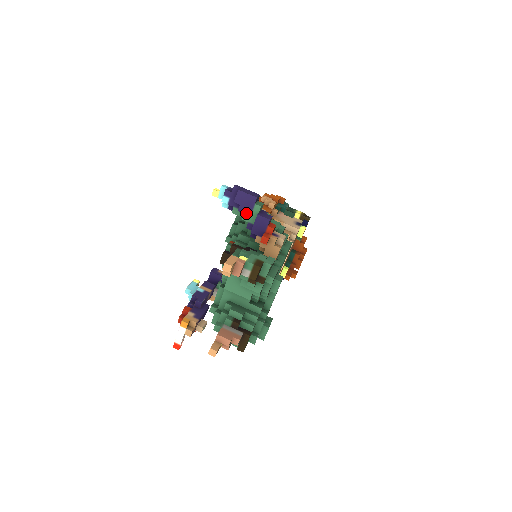
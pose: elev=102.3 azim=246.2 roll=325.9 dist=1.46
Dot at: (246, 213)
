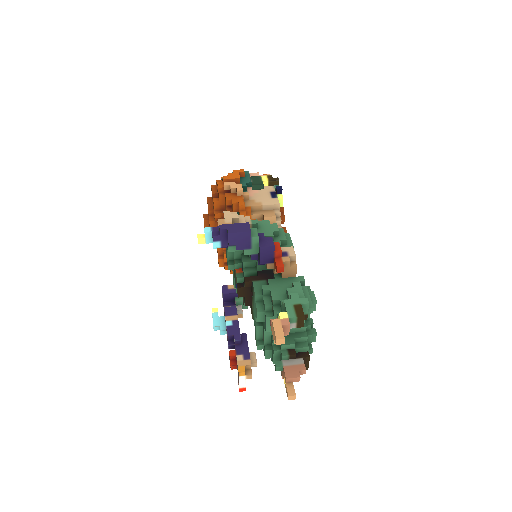
Dot at: (245, 248)
